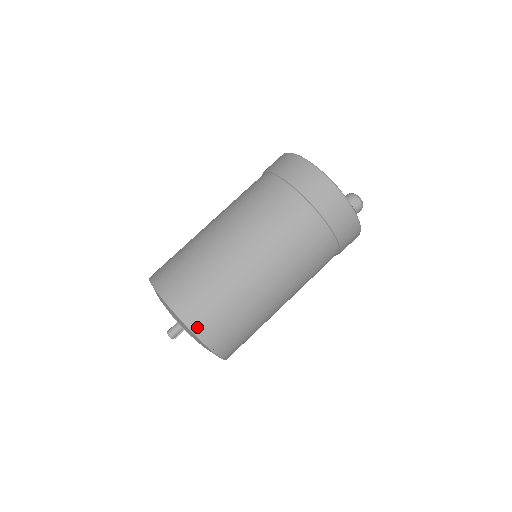
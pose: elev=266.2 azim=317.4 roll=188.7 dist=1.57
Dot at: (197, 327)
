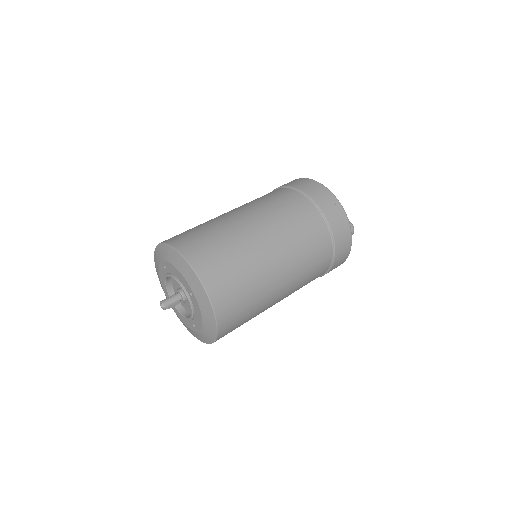
Dot at: (189, 255)
